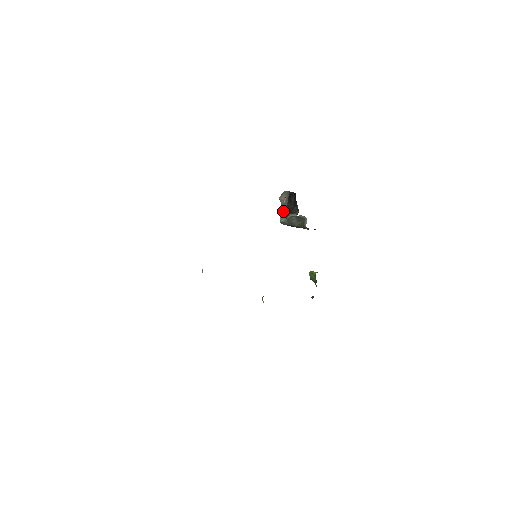
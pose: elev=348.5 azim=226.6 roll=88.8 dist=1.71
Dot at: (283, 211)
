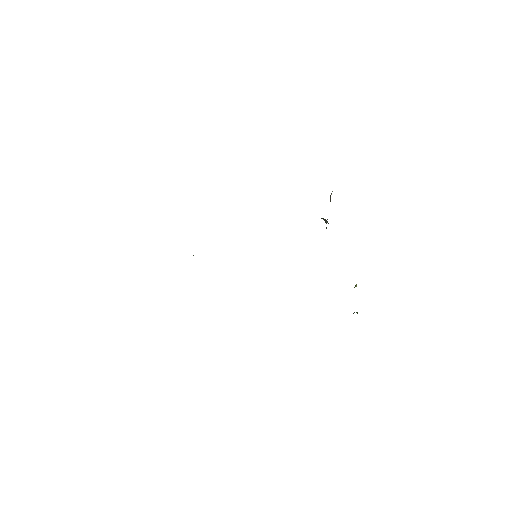
Dot at: occluded
